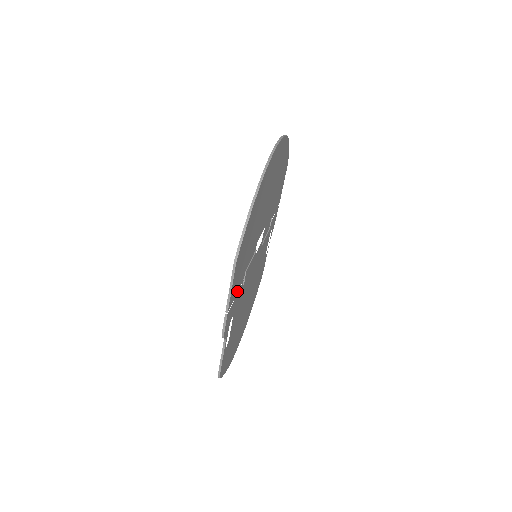
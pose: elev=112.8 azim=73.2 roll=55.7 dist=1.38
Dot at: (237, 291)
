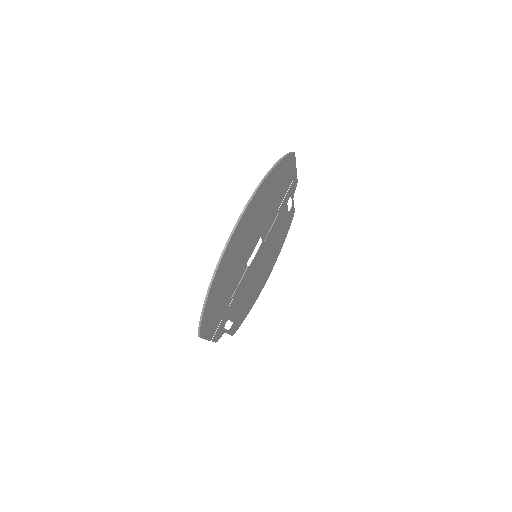
Dot at: (222, 317)
